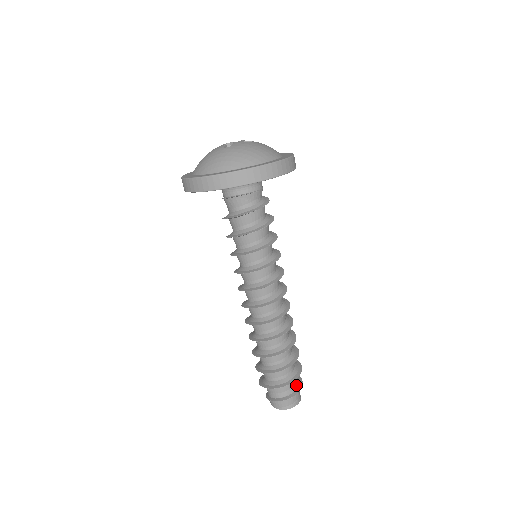
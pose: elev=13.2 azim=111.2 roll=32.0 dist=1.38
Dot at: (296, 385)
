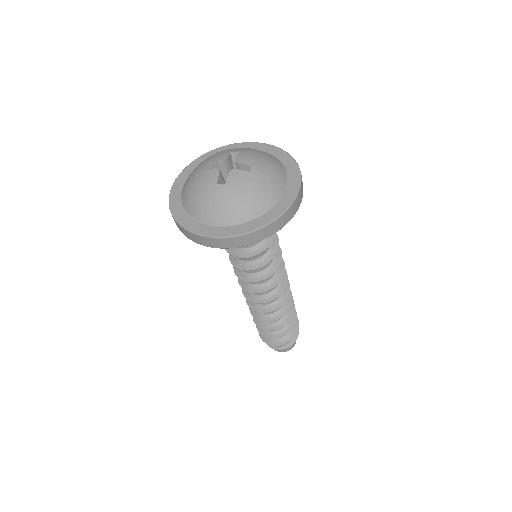
Dot at: occluded
